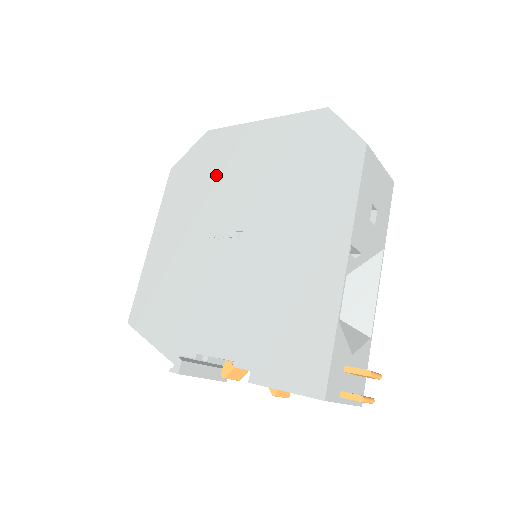
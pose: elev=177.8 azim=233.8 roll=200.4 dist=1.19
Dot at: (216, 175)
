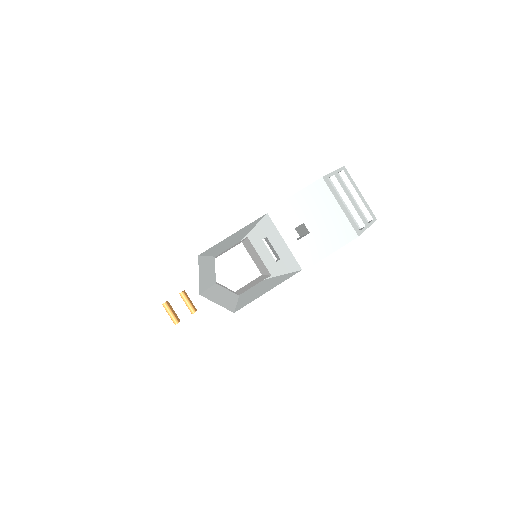
Dot at: occluded
